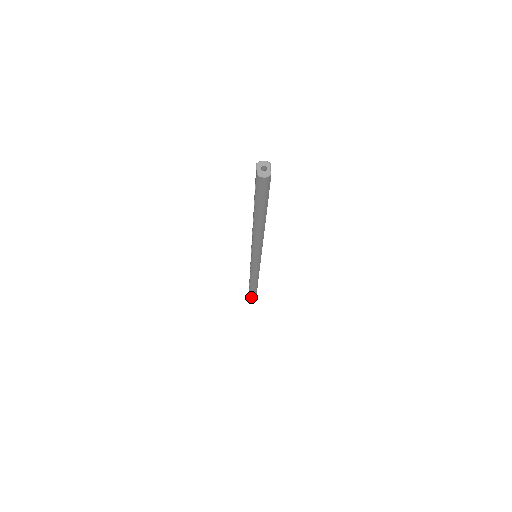
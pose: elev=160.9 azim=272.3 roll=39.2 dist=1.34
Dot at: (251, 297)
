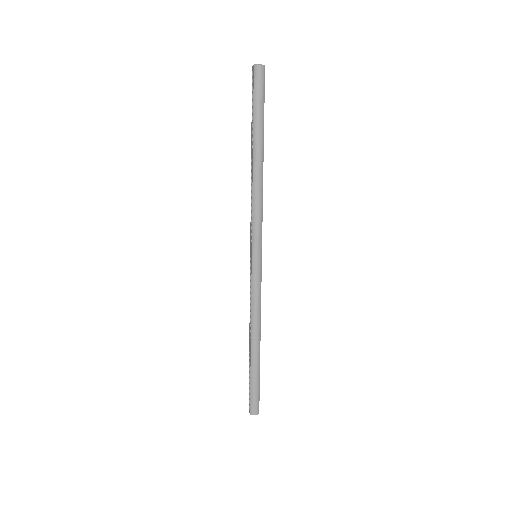
Dot at: (253, 392)
